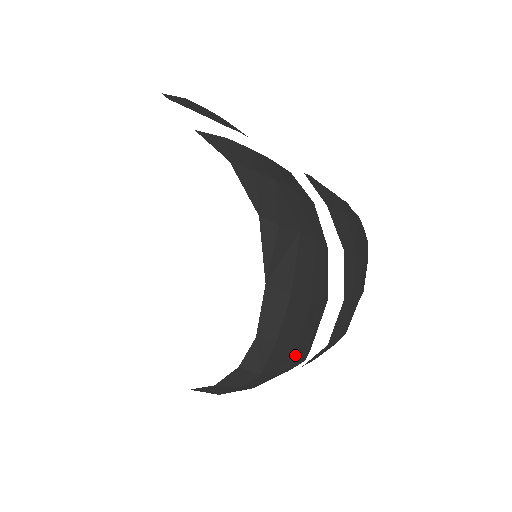
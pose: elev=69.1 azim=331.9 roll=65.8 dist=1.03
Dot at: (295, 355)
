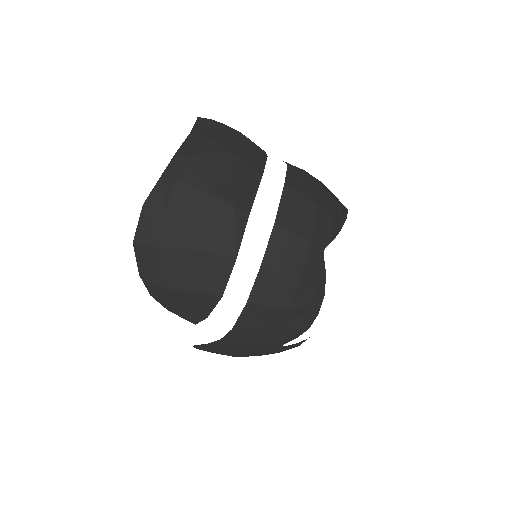
Dot at: (217, 185)
